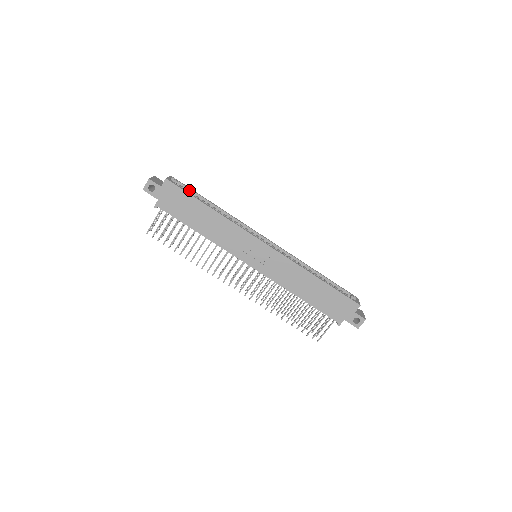
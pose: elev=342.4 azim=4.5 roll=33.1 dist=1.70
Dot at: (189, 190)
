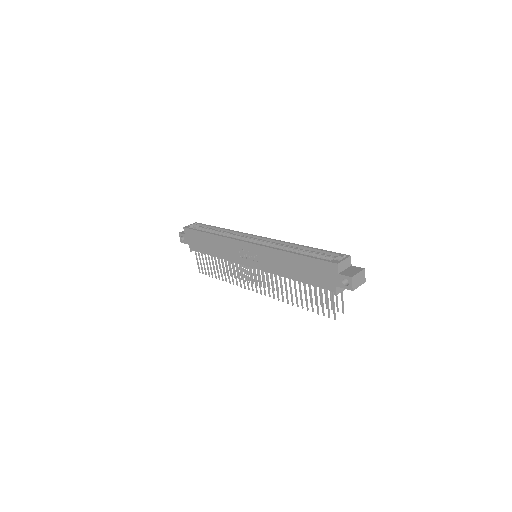
Dot at: (206, 227)
